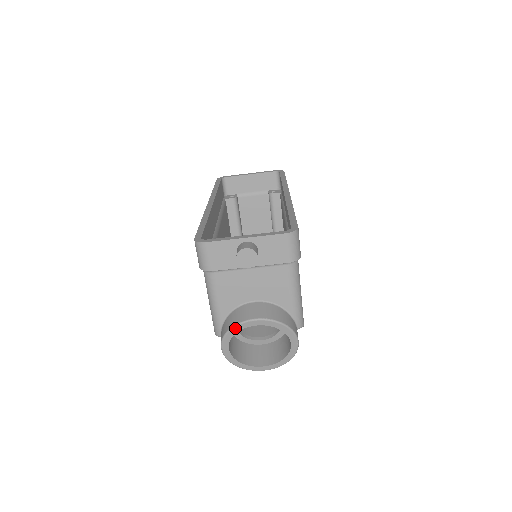
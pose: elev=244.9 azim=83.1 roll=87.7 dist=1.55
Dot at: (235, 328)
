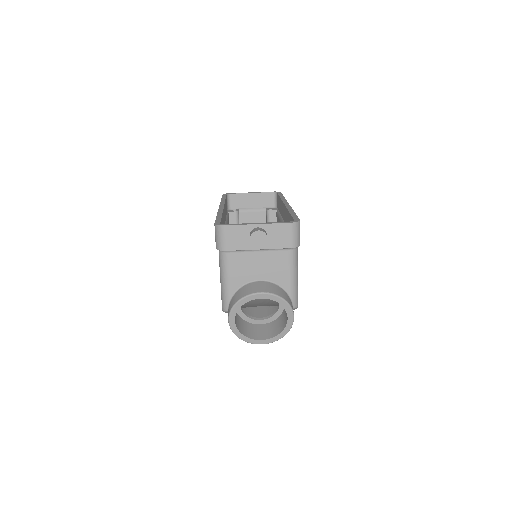
Dot at: (243, 300)
